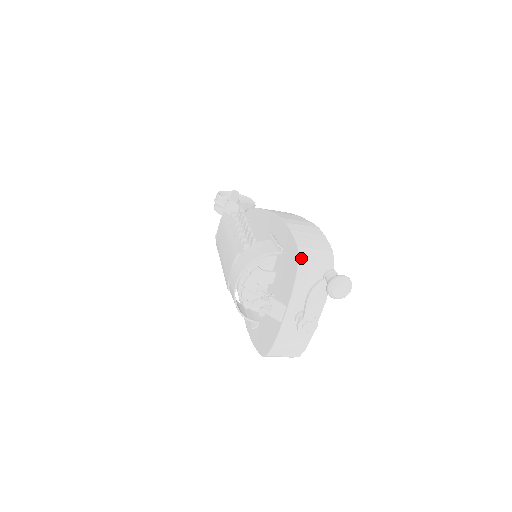
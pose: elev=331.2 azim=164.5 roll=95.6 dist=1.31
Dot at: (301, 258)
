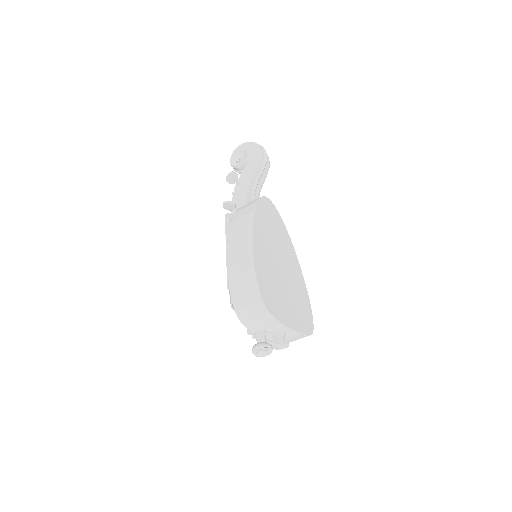
Dot at: (241, 319)
